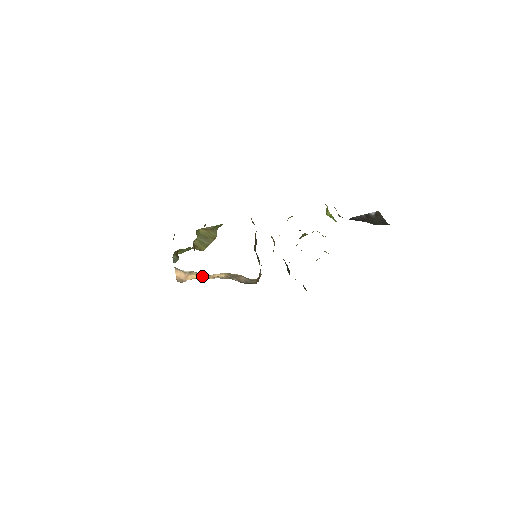
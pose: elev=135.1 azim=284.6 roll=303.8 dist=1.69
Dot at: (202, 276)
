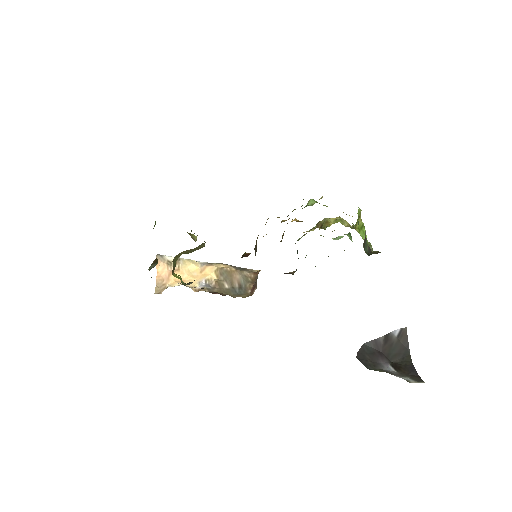
Dot at: (188, 272)
